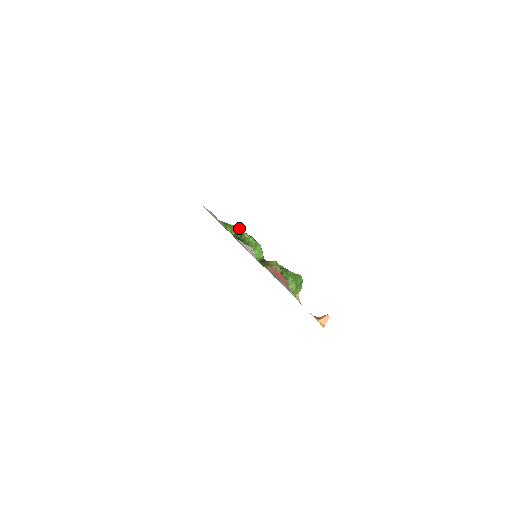
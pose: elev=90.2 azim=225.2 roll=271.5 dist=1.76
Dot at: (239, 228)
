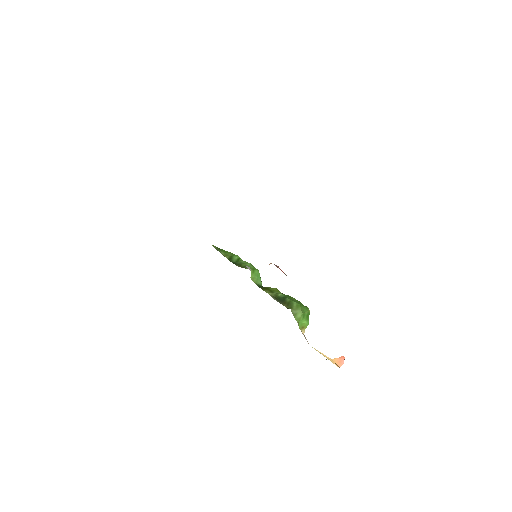
Dot at: occluded
